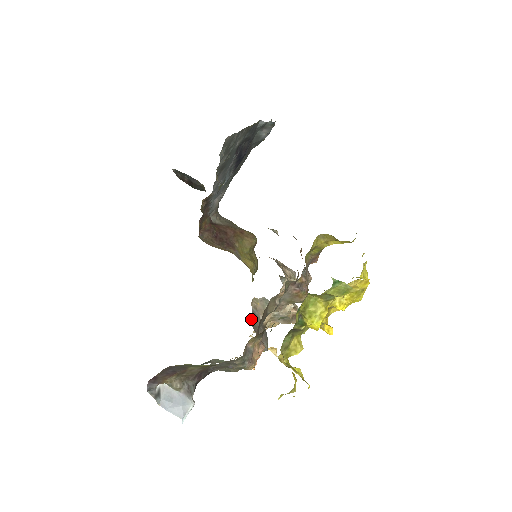
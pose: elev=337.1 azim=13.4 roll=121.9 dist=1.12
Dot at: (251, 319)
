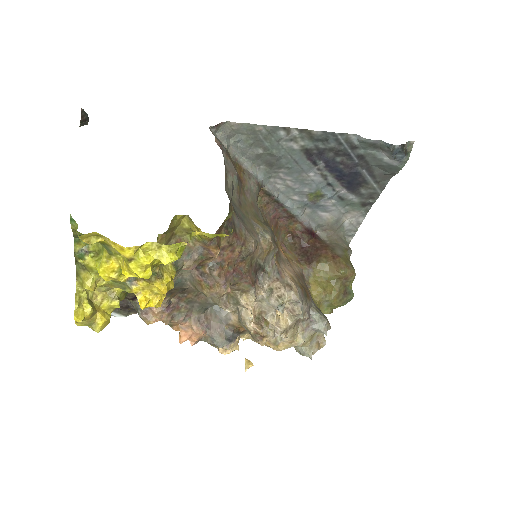
Dot at: (215, 306)
